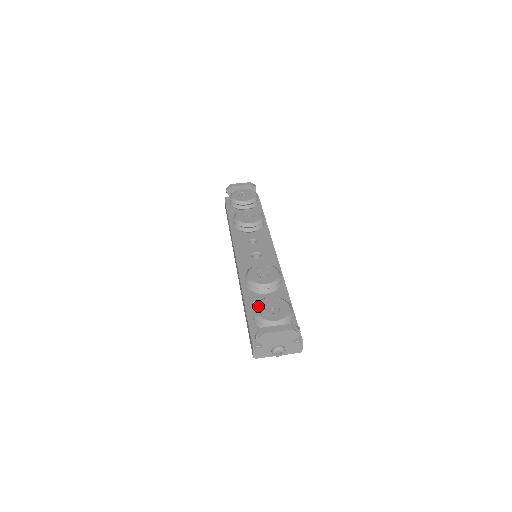
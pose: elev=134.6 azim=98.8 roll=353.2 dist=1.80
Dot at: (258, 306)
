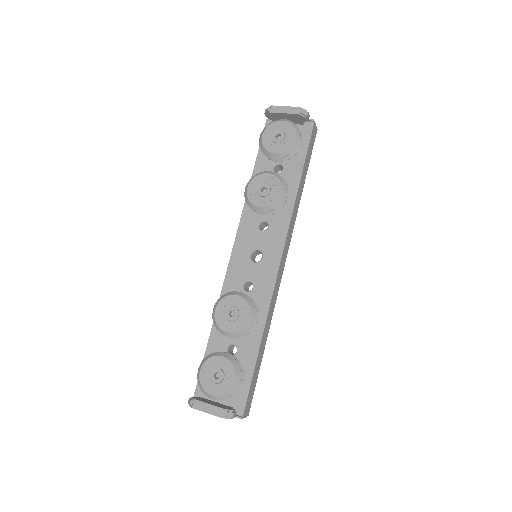
Dot at: (204, 365)
